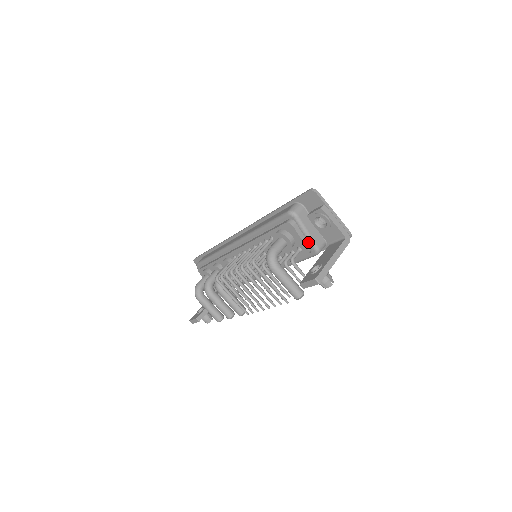
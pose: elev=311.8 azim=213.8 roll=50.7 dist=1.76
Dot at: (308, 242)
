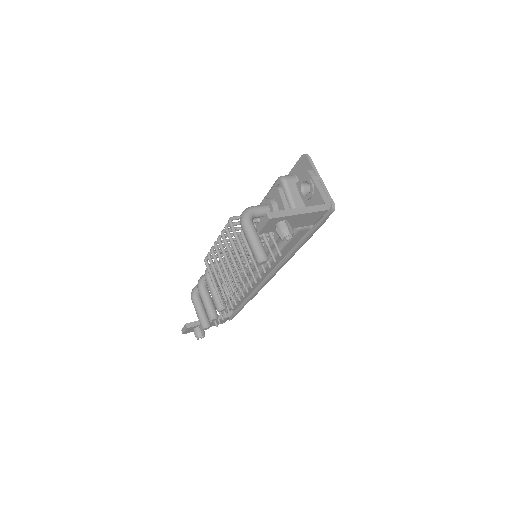
Dot at: occluded
